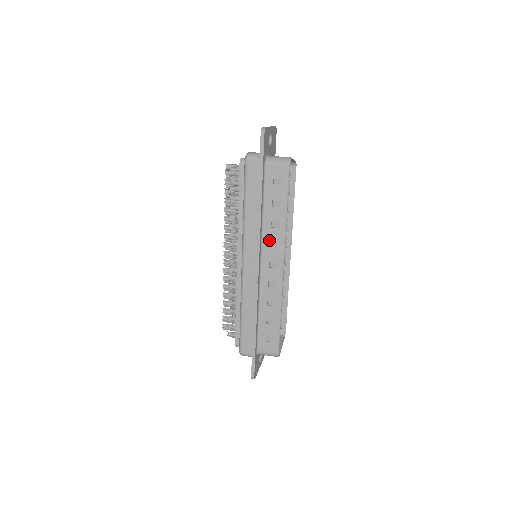
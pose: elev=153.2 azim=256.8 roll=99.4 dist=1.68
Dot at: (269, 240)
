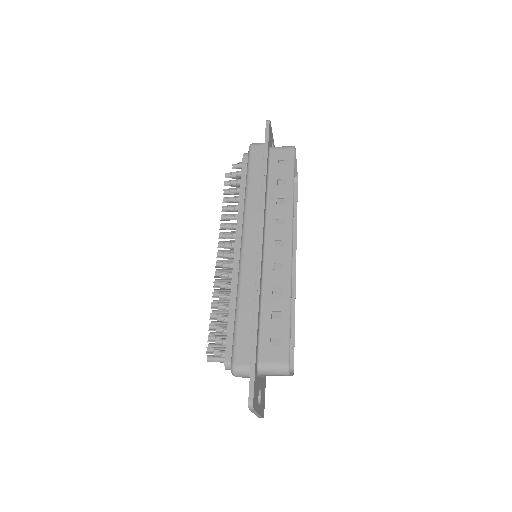
Dot at: (274, 217)
